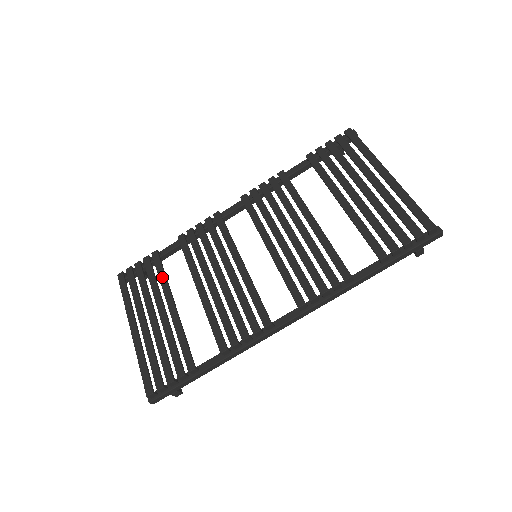
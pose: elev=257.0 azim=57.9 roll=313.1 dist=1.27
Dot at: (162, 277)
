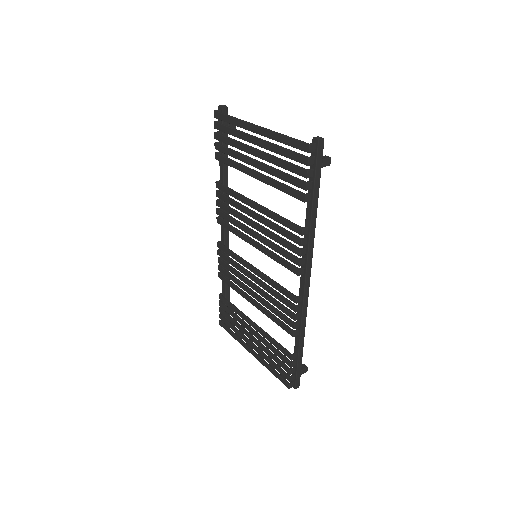
Dot at: (234, 310)
